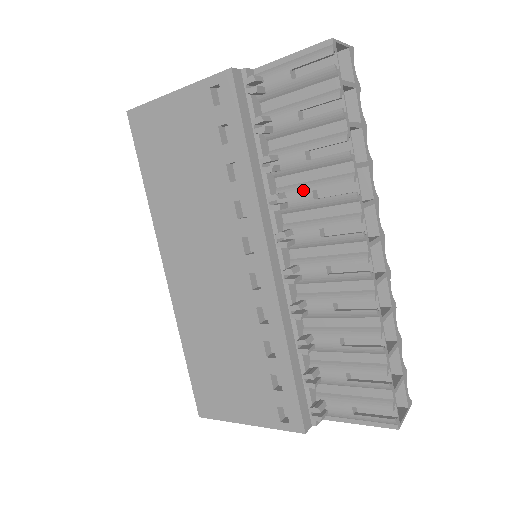
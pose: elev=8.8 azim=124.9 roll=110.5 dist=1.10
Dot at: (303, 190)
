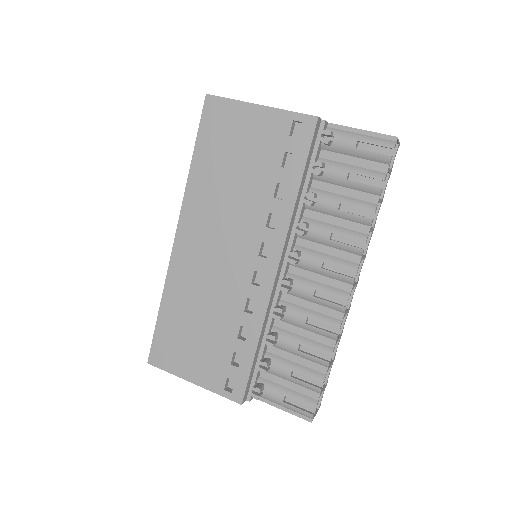
Dot at: (324, 229)
